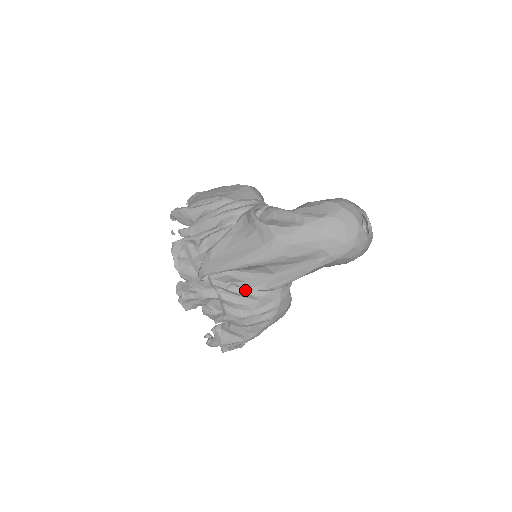
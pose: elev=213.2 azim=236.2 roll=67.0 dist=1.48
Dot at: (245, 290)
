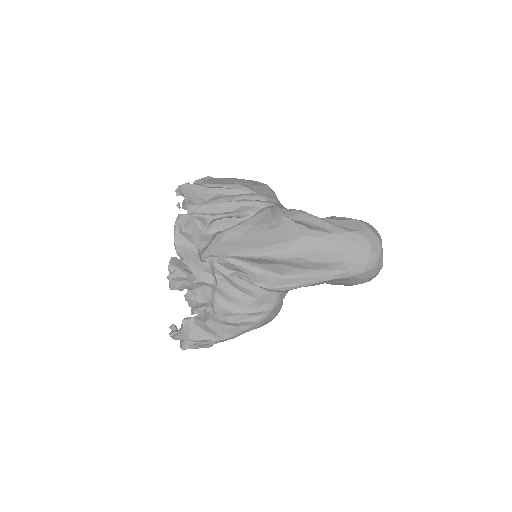
Dot at: (246, 284)
